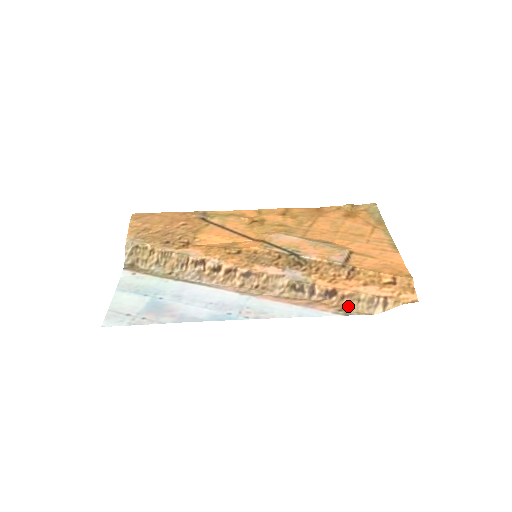
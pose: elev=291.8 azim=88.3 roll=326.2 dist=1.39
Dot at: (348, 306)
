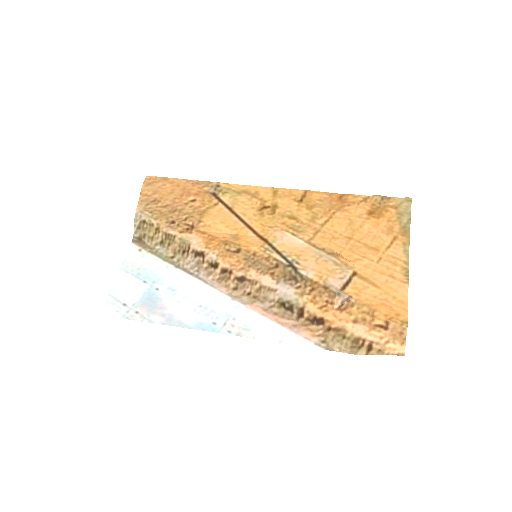
Dot at: (332, 339)
